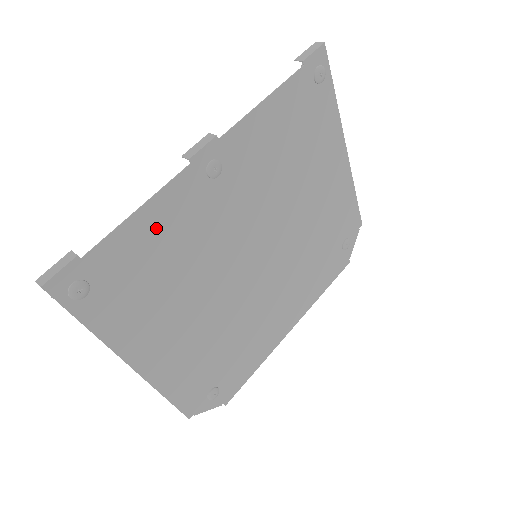
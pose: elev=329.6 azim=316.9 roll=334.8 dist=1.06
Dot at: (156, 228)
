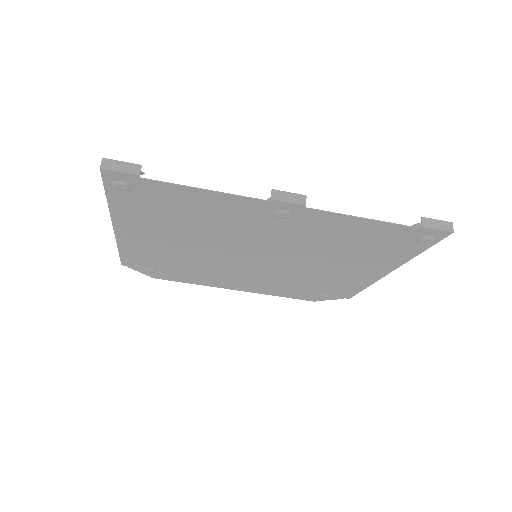
Dot at: (206, 203)
